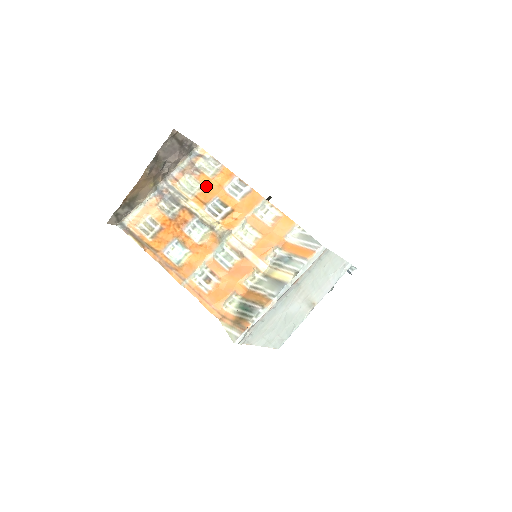
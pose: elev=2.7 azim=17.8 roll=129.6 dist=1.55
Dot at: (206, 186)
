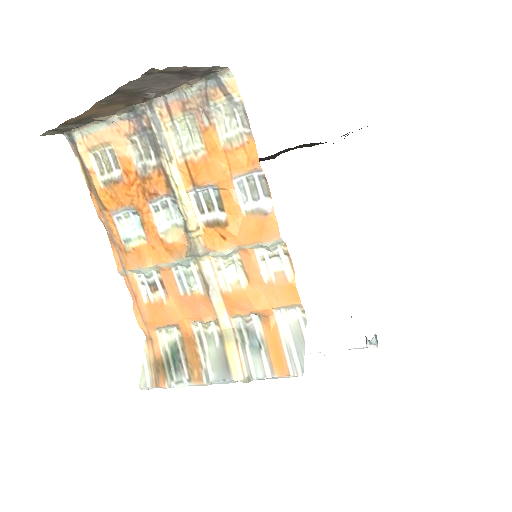
Dot at: (208, 155)
